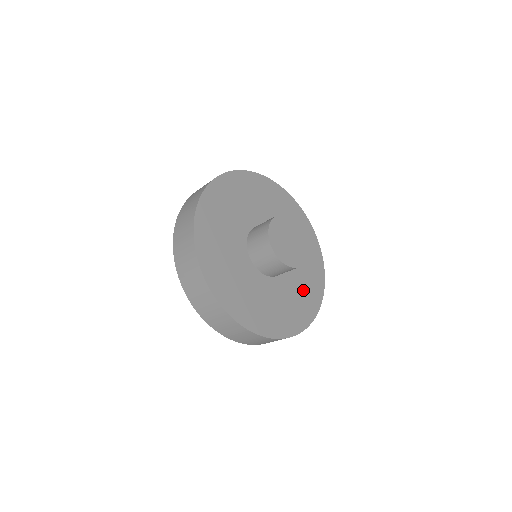
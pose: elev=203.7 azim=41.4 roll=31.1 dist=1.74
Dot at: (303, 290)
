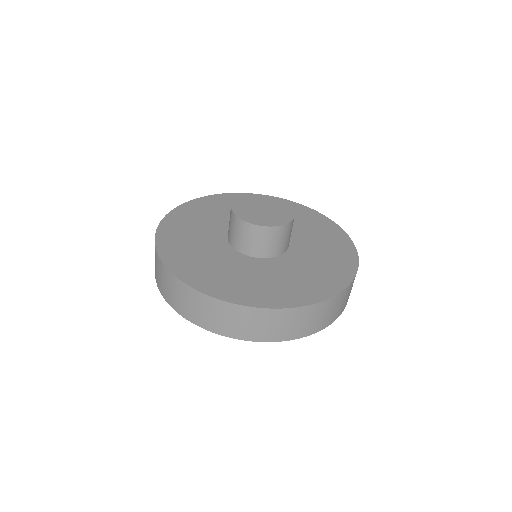
Dot at: (318, 234)
